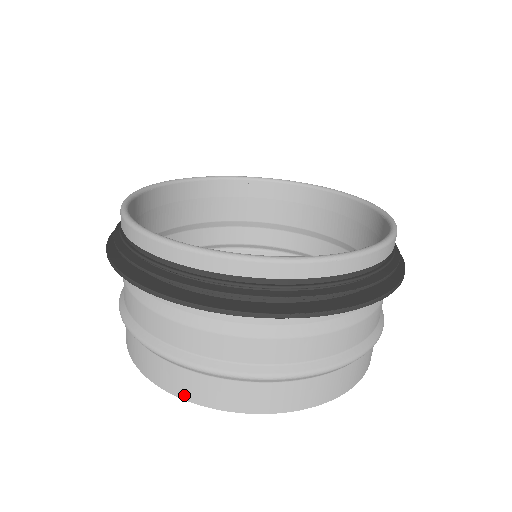
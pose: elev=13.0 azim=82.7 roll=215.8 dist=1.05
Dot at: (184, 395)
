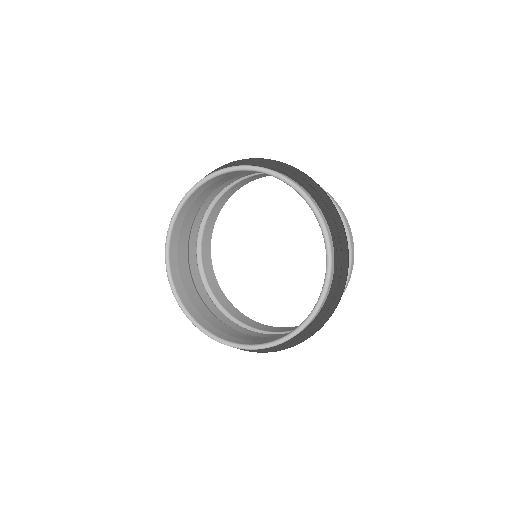
Dot at: (241, 314)
